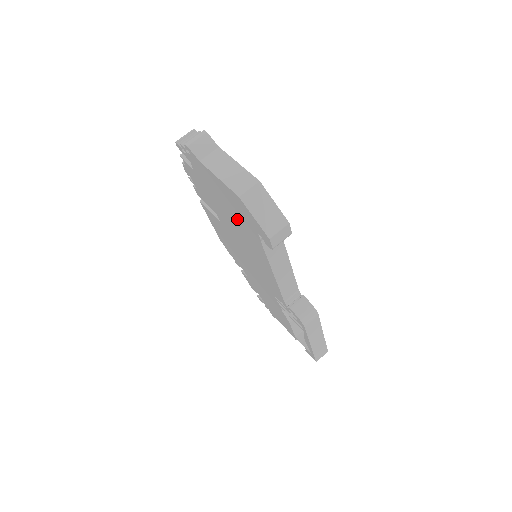
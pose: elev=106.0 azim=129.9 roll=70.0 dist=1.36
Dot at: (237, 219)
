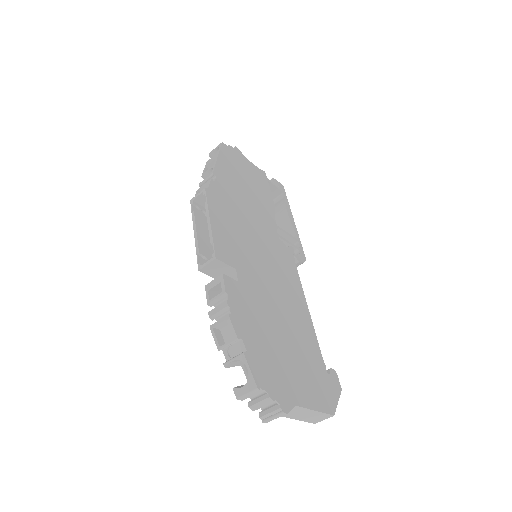
Dot at: occluded
